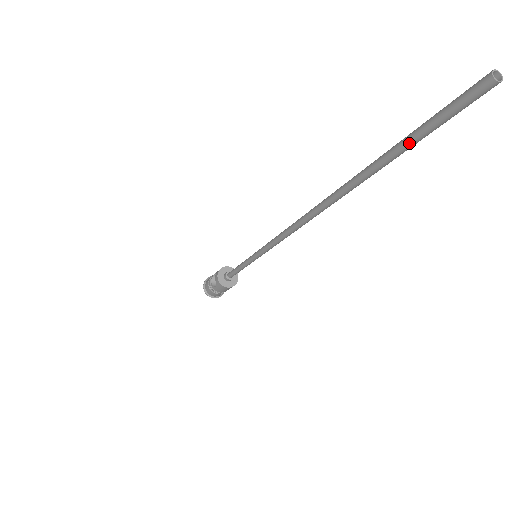
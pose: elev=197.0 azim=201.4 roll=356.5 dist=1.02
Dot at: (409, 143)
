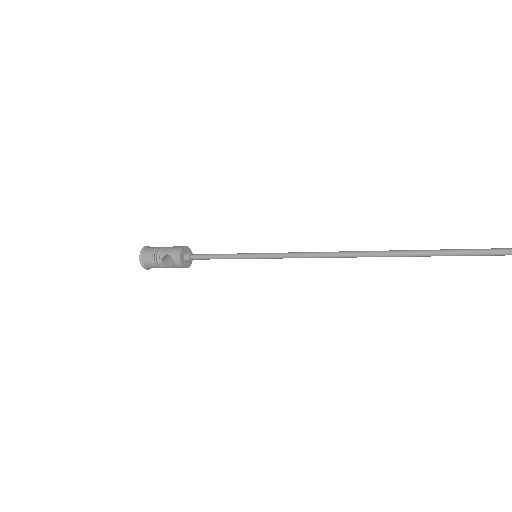
Dot at: (496, 255)
